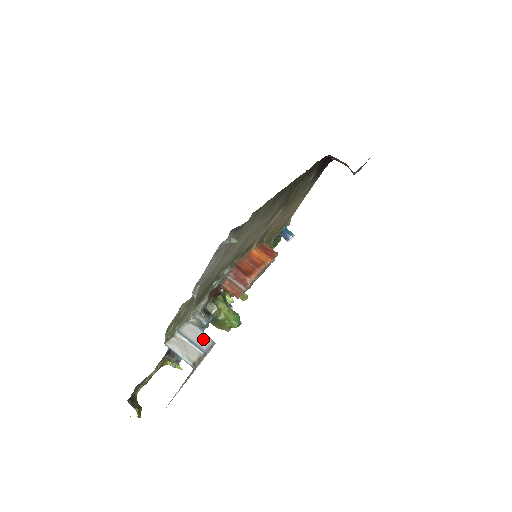
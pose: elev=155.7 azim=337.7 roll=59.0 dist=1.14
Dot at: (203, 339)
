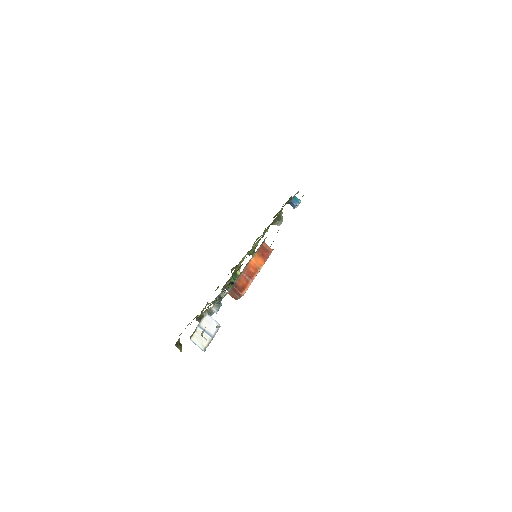
Dot at: (213, 326)
